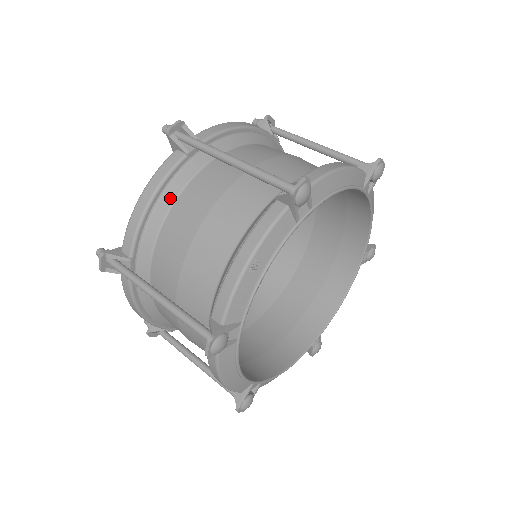
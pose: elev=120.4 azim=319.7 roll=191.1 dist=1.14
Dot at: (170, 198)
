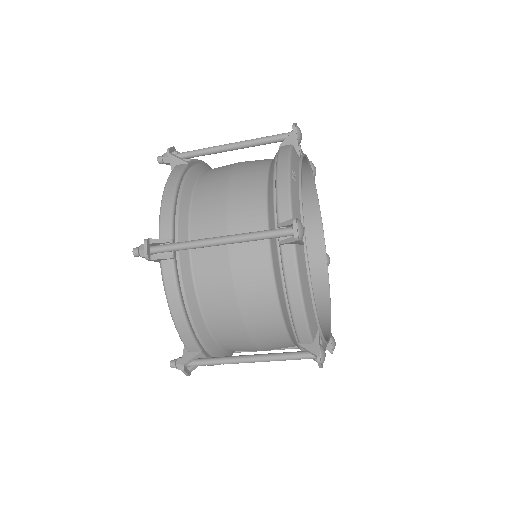
Dot at: (189, 189)
